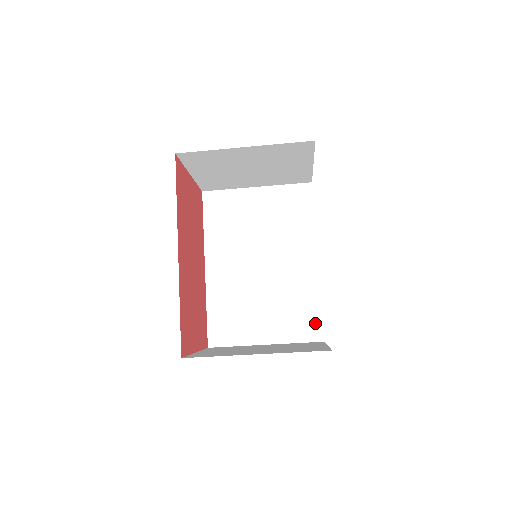
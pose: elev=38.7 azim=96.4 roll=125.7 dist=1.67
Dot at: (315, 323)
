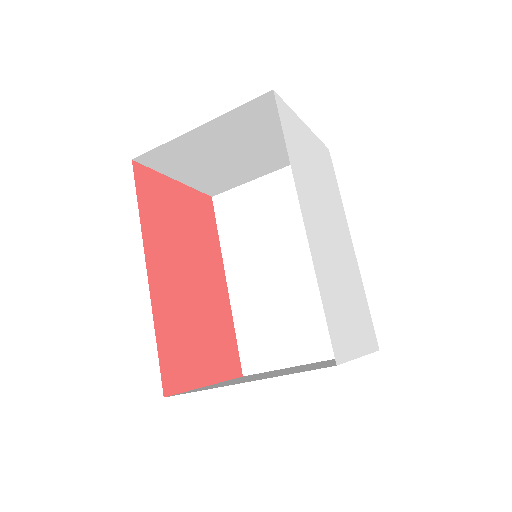
Dot at: occluded
